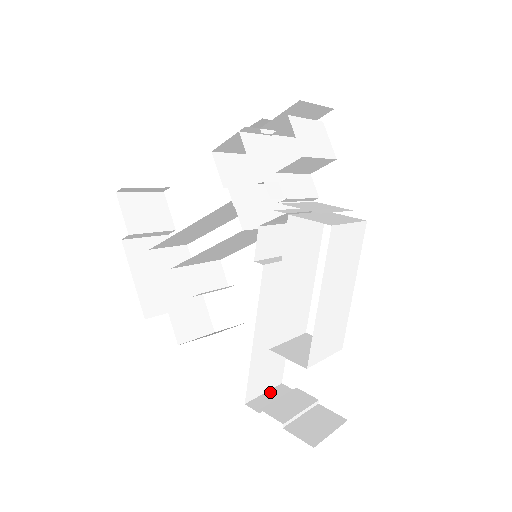
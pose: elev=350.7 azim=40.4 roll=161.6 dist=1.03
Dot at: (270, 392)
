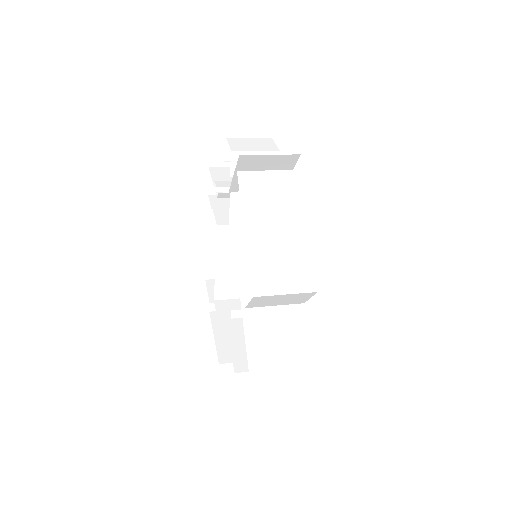
Dot at: occluded
